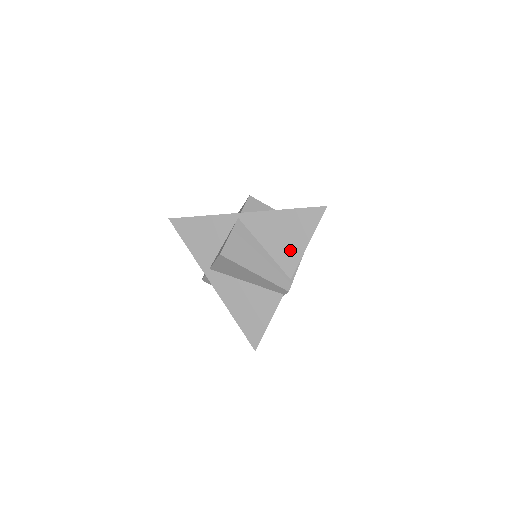
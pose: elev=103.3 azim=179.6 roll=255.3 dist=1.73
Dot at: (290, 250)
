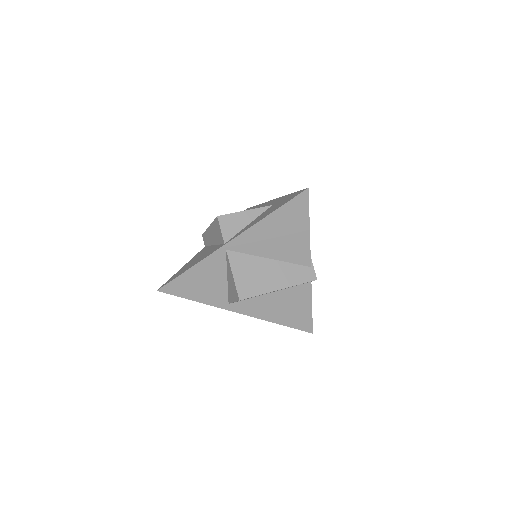
Dot at: (295, 245)
